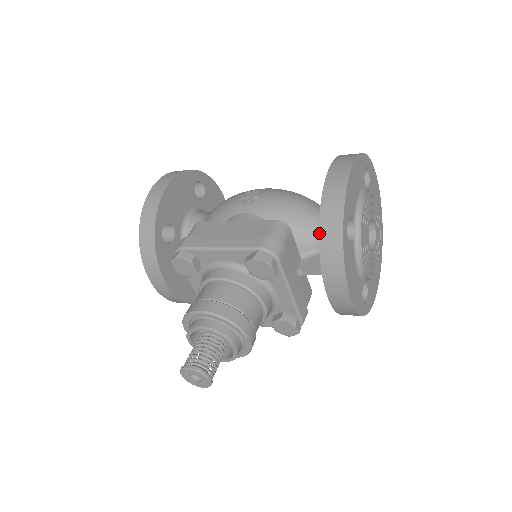
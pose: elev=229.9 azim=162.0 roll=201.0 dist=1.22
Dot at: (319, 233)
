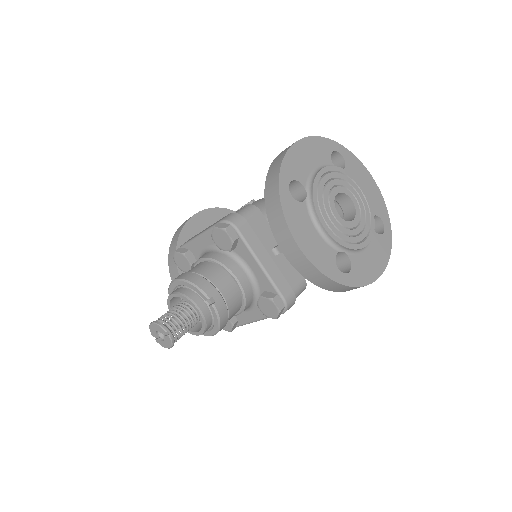
Dot at: (264, 195)
